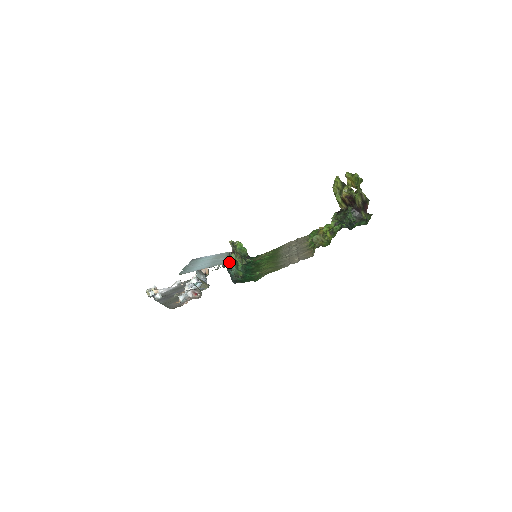
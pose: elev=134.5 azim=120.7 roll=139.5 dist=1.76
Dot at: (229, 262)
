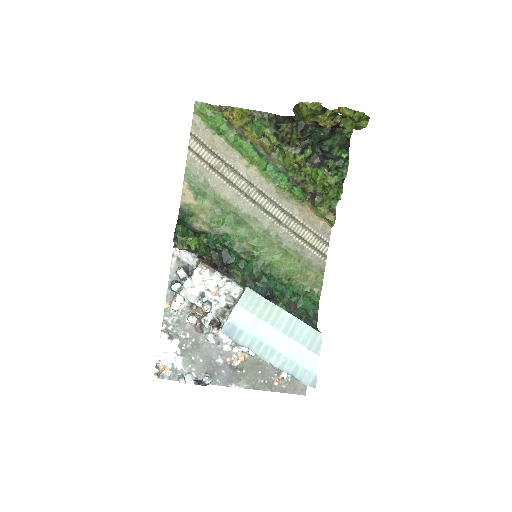
Dot at: (288, 313)
